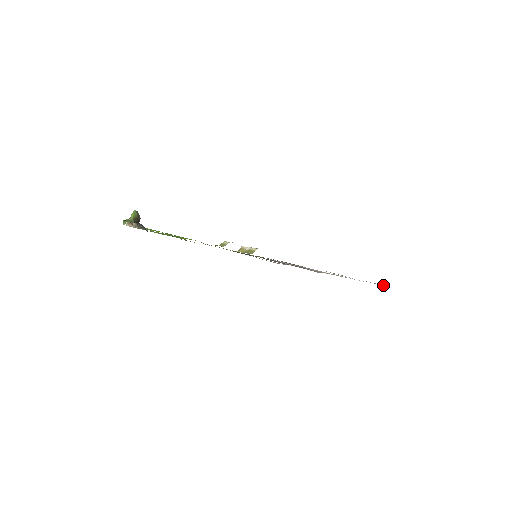
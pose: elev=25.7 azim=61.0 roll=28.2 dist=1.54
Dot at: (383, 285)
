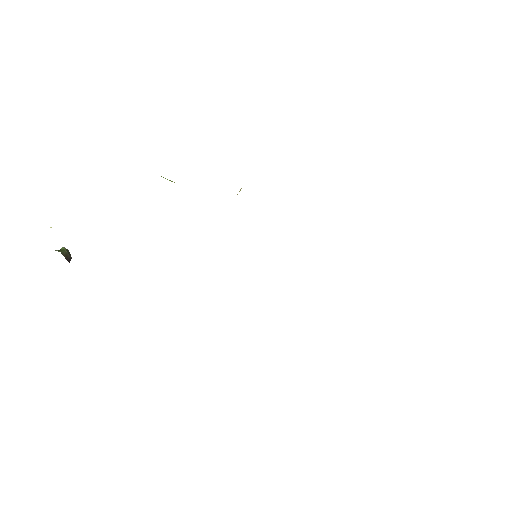
Dot at: occluded
